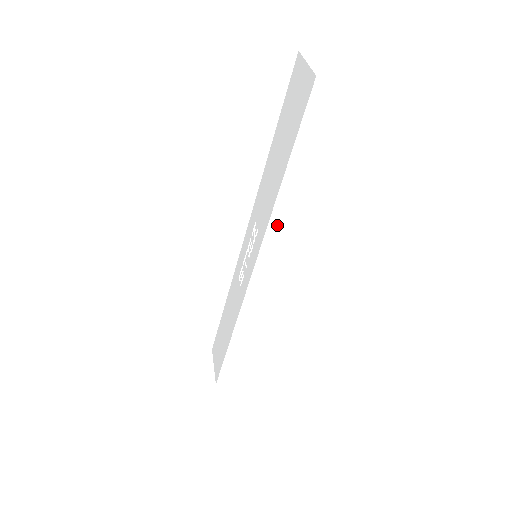
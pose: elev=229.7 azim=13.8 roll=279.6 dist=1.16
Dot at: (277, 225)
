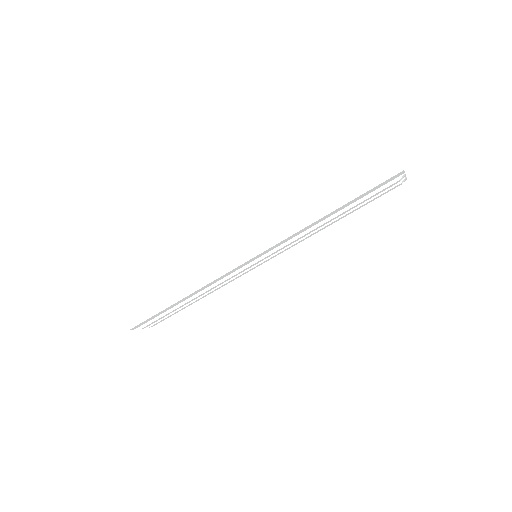
Dot at: (292, 229)
